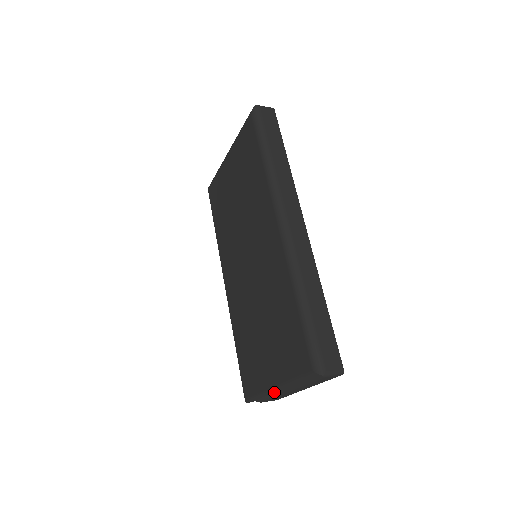
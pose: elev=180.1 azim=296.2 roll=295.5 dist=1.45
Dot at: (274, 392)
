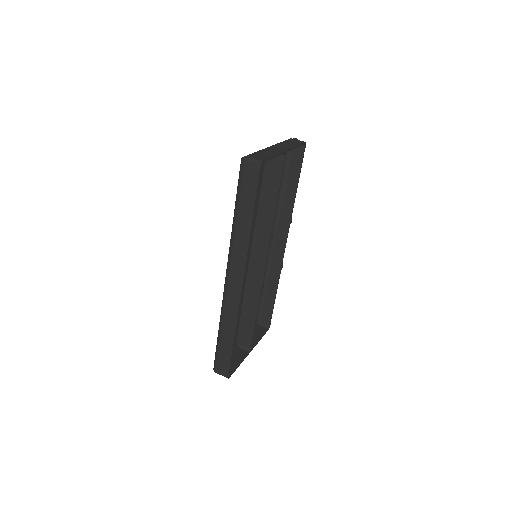
Dot at: occluded
